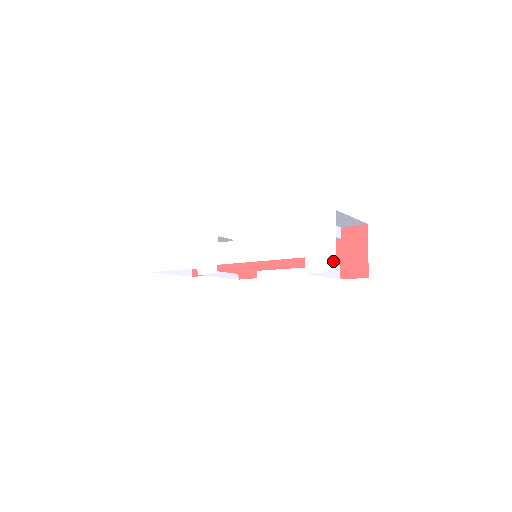
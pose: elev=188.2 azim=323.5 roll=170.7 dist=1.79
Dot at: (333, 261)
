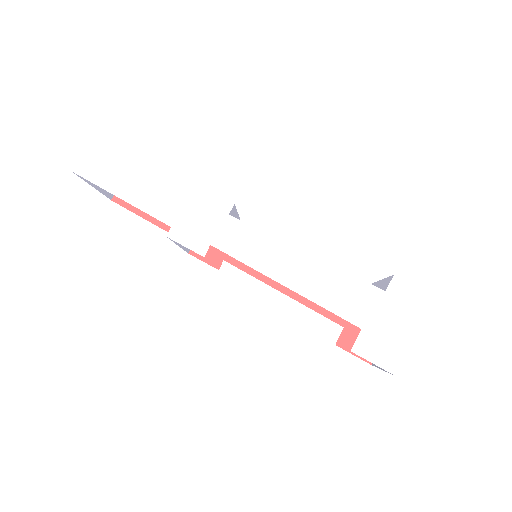
Dot at: (399, 360)
